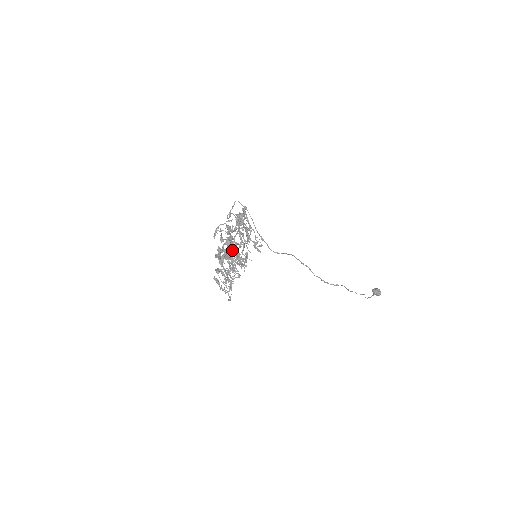
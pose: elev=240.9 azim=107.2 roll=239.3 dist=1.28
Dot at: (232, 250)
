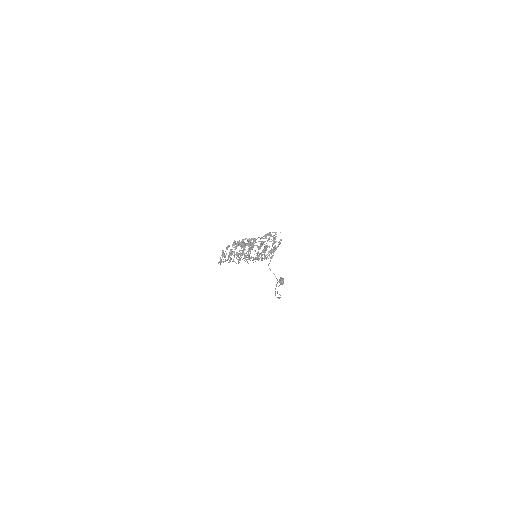
Dot at: (249, 249)
